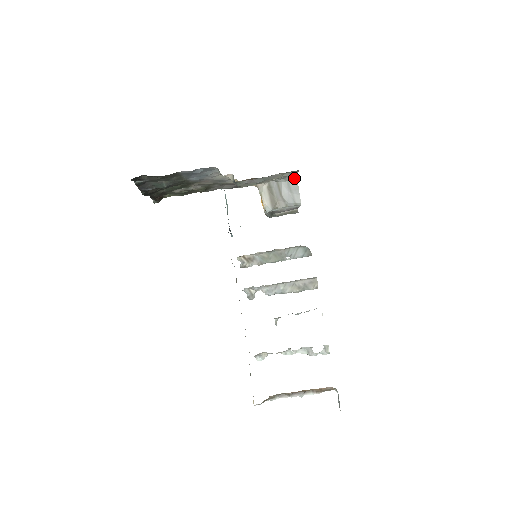
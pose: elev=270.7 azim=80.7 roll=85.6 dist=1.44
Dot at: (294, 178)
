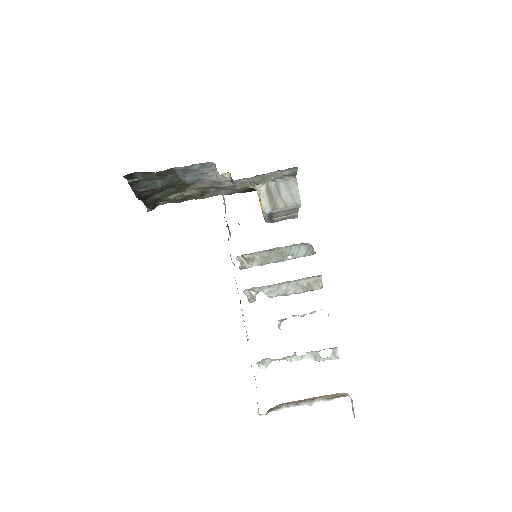
Dot at: (293, 178)
